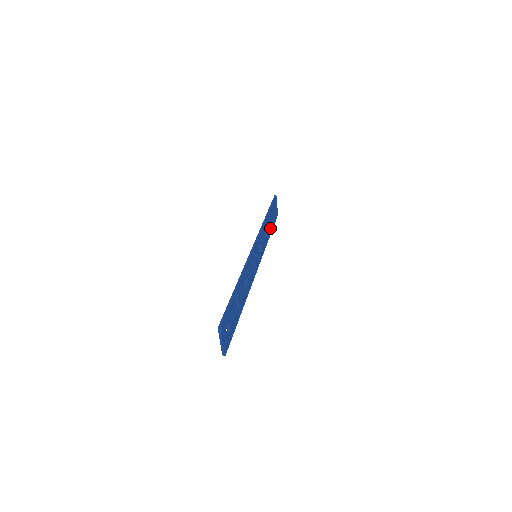
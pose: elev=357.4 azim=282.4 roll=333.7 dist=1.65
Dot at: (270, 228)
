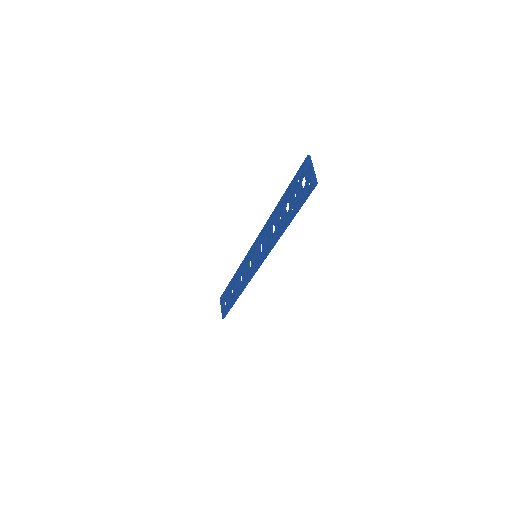
Dot at: occluded
